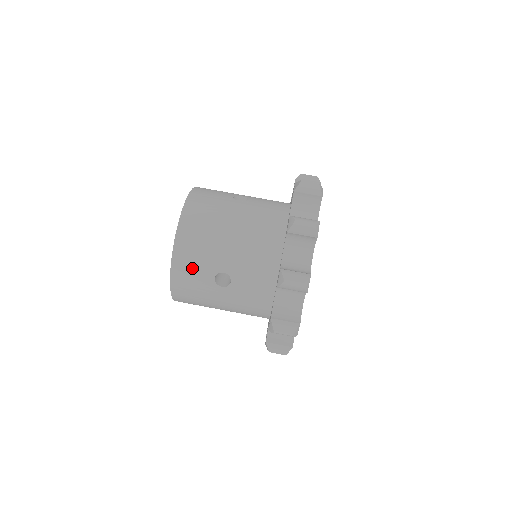
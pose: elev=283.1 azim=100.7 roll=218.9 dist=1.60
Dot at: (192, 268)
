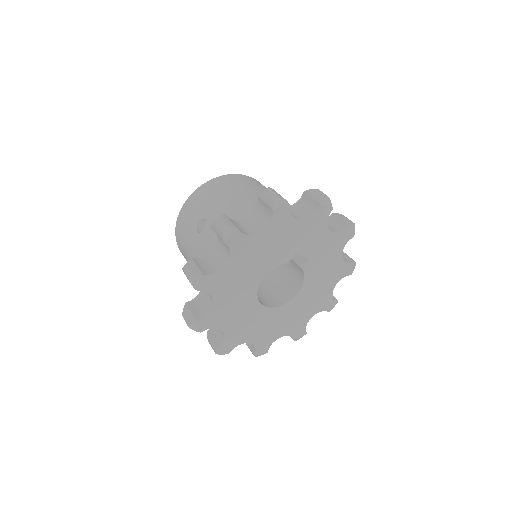
Dot at: (194, 207)
